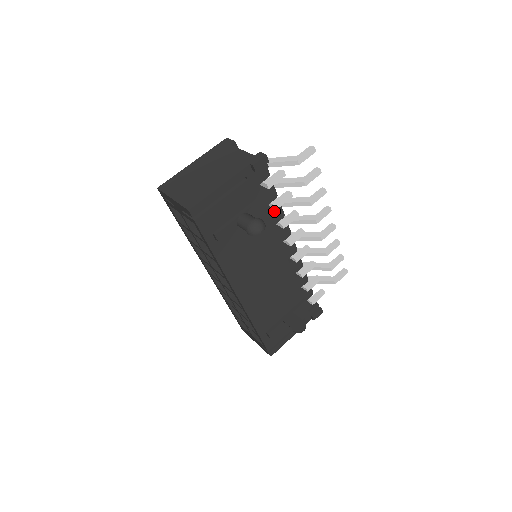
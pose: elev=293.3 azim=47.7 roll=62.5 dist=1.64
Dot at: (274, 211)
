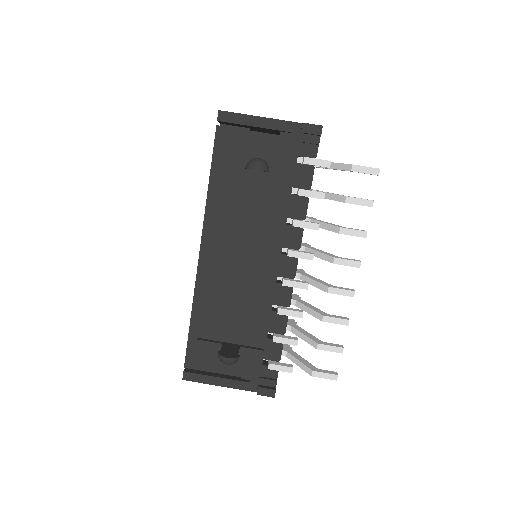
Dot at: (297, 202)
